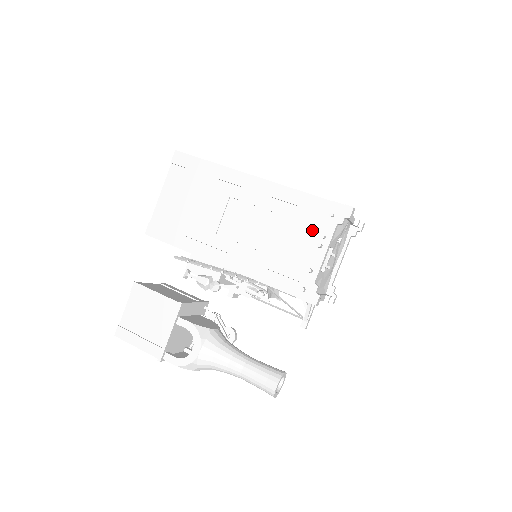
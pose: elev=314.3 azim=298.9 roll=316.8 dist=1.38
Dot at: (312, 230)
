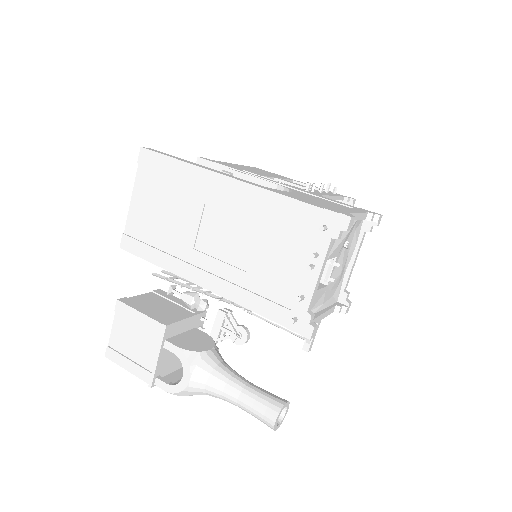
Dot at: (302, 246)
